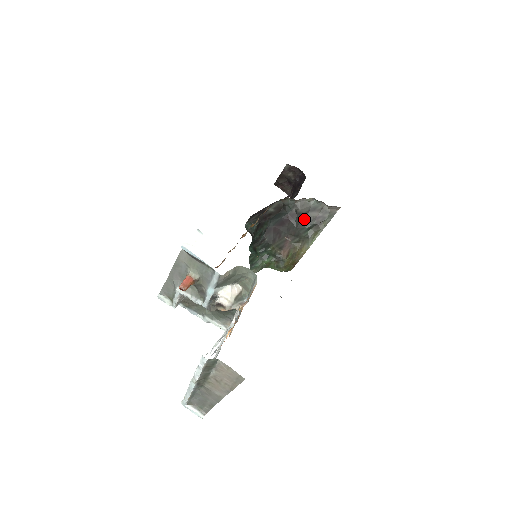
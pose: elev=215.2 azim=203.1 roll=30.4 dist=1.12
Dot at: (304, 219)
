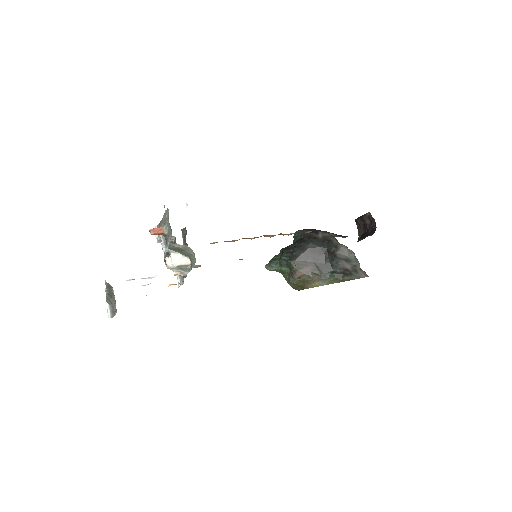
Dot at: (336, 262)
